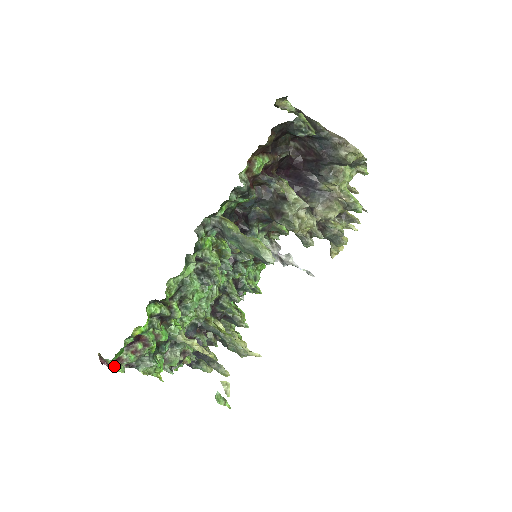
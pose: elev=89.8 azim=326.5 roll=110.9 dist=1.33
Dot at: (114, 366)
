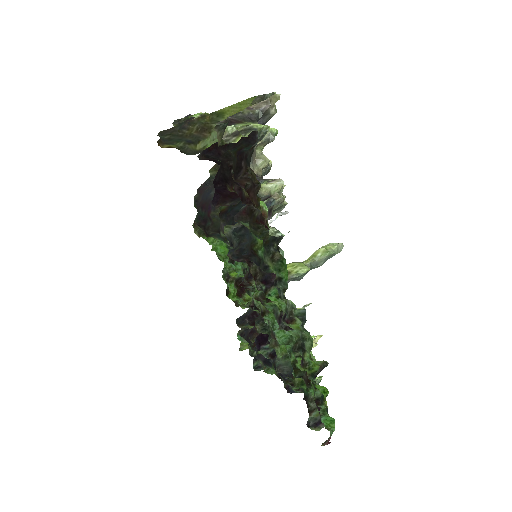
Dot at: (330, 432)
